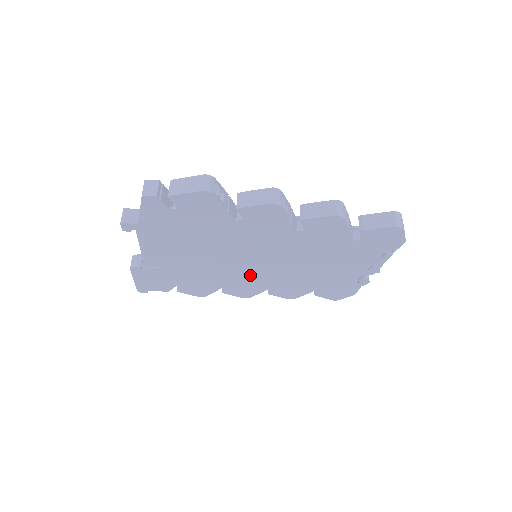
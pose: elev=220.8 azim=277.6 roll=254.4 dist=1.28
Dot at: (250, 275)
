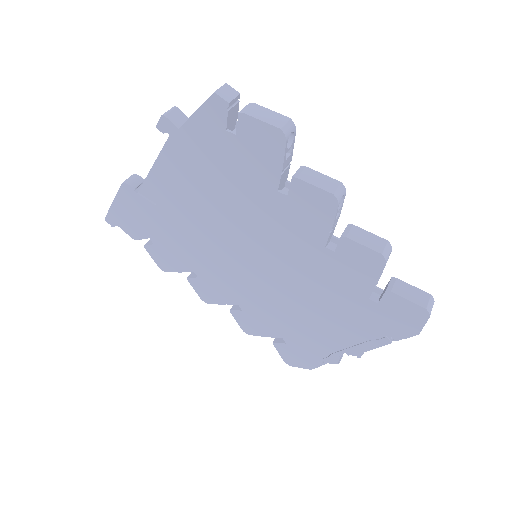
Dot at: (233, 274)
